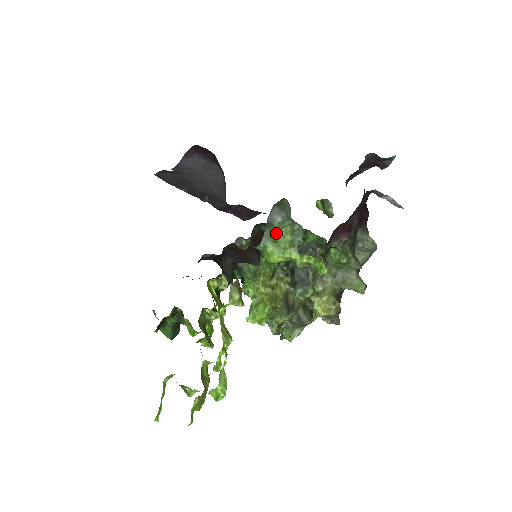
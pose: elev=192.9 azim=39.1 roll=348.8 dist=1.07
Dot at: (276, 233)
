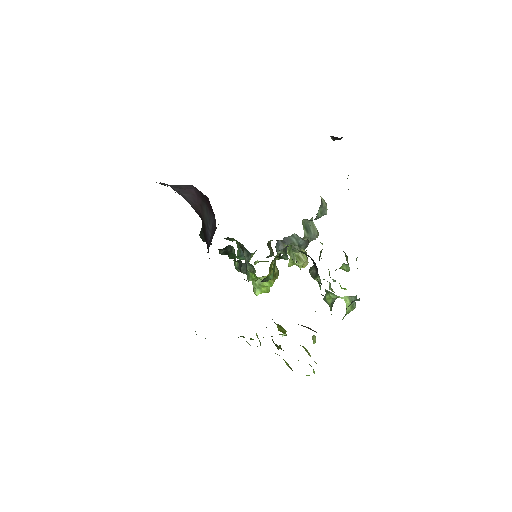
Dot at: (346, 309)
